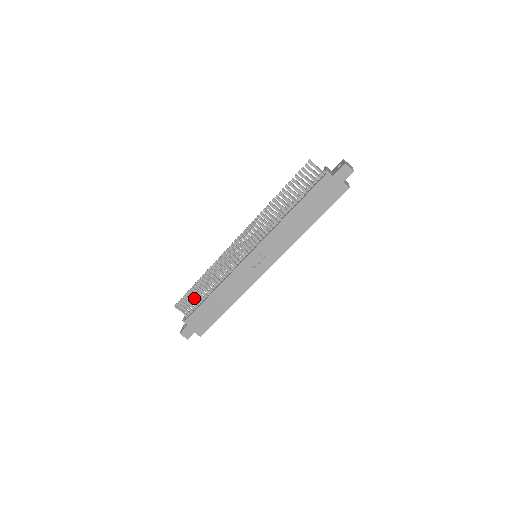
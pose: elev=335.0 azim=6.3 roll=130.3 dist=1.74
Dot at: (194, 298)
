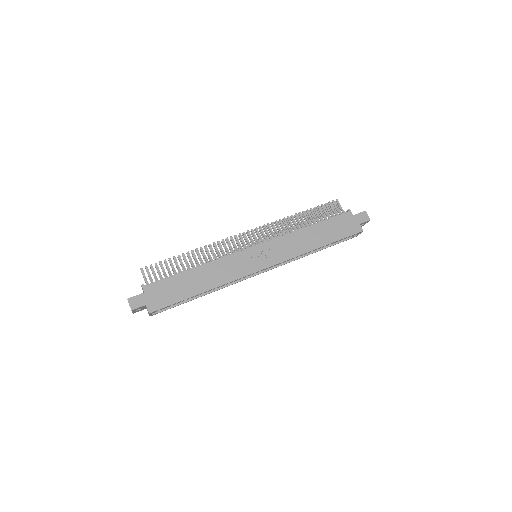
Dot at: (169, 269)
